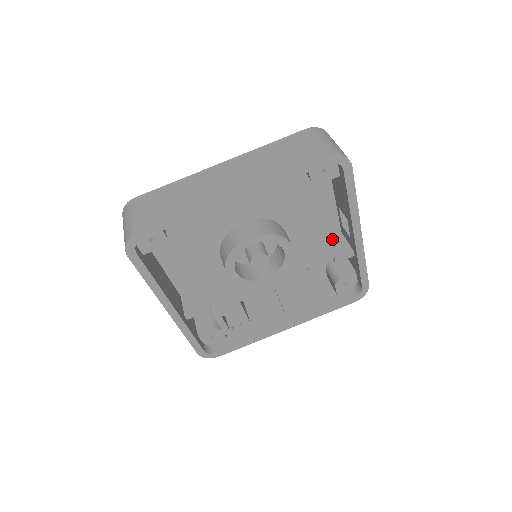
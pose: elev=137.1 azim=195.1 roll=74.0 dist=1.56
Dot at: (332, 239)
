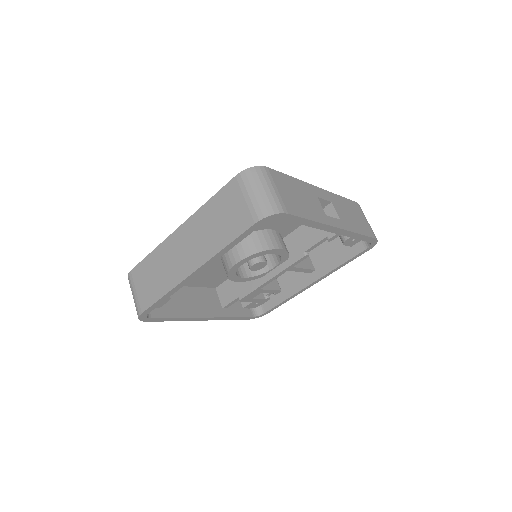
Dot at: occluded
